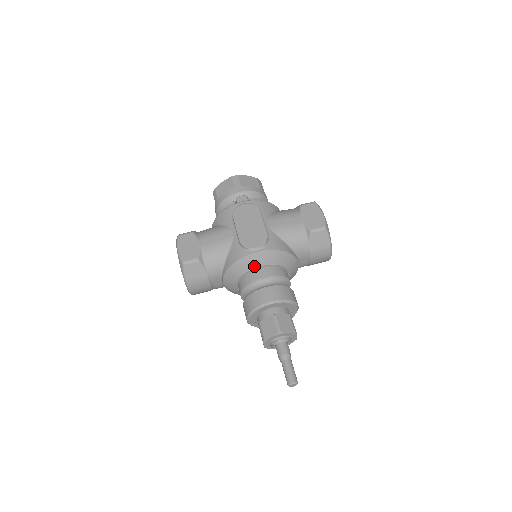
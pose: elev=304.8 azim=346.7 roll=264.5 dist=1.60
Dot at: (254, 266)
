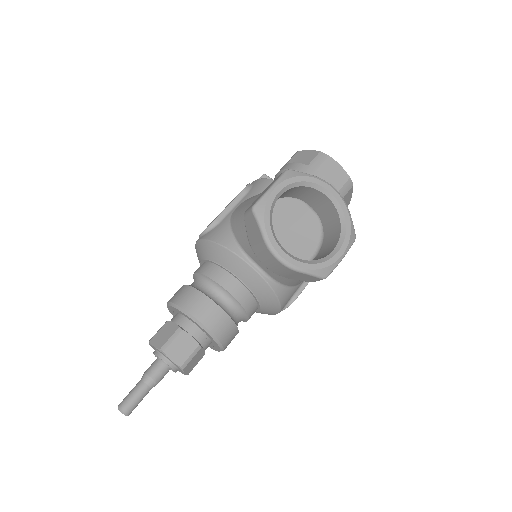
Dot at: (200, 259)
